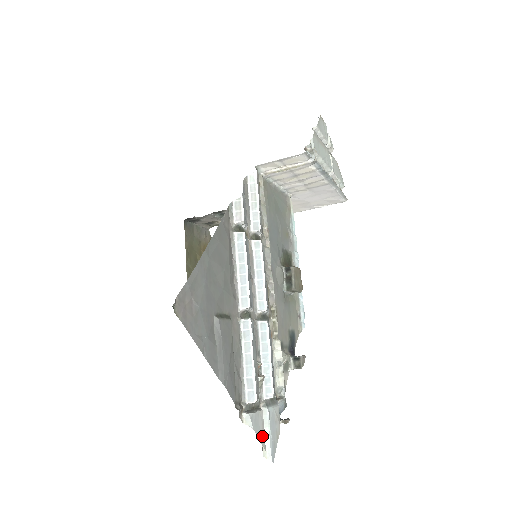
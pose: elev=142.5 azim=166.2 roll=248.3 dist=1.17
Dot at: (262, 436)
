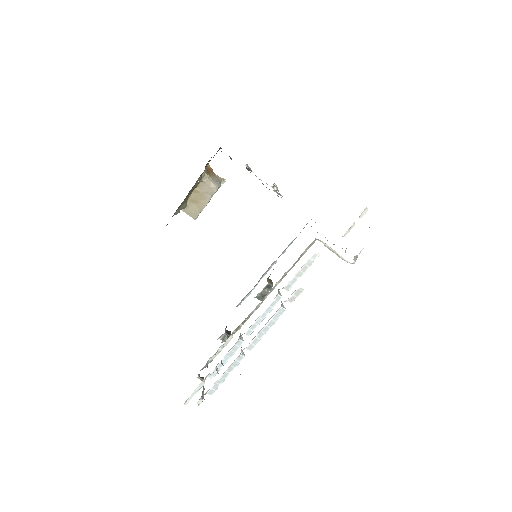
Dot at: occluded
